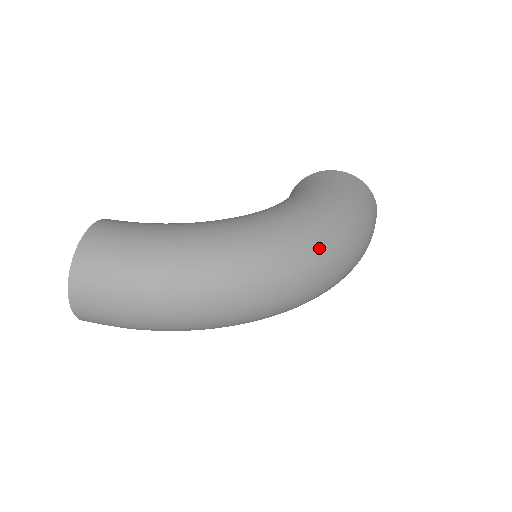
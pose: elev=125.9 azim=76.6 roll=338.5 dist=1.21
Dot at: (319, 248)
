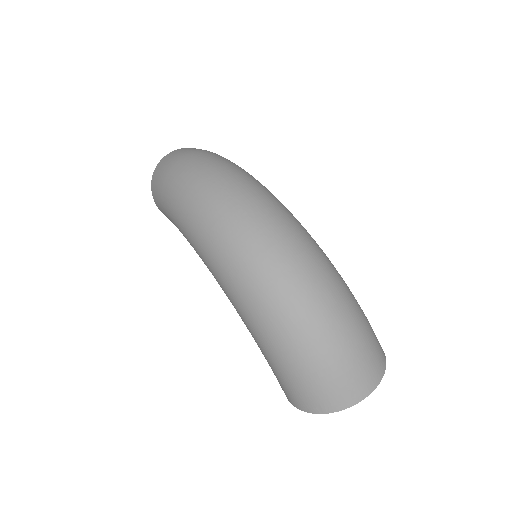
Dot at: (303, 238)
